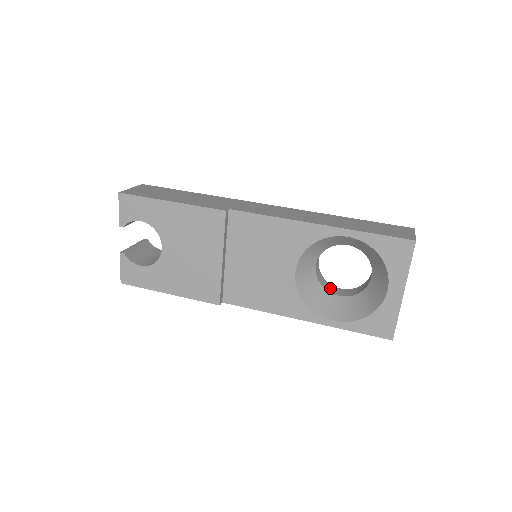
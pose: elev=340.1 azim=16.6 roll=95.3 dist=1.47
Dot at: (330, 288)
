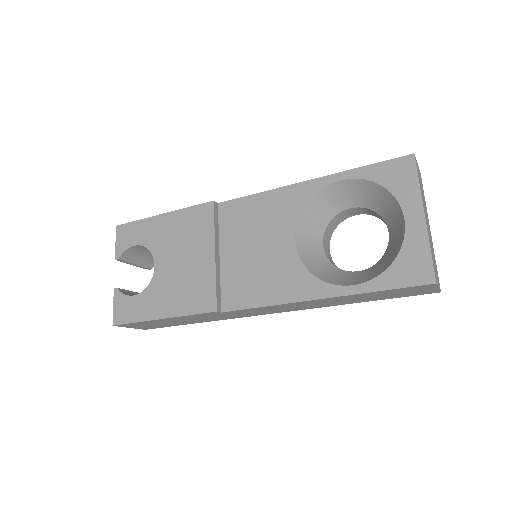
Dot at: occluded
